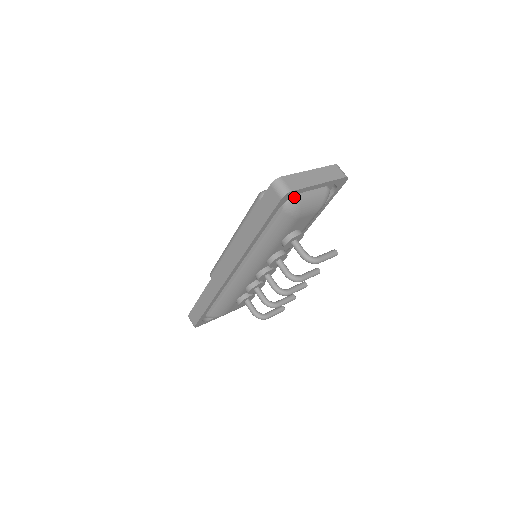
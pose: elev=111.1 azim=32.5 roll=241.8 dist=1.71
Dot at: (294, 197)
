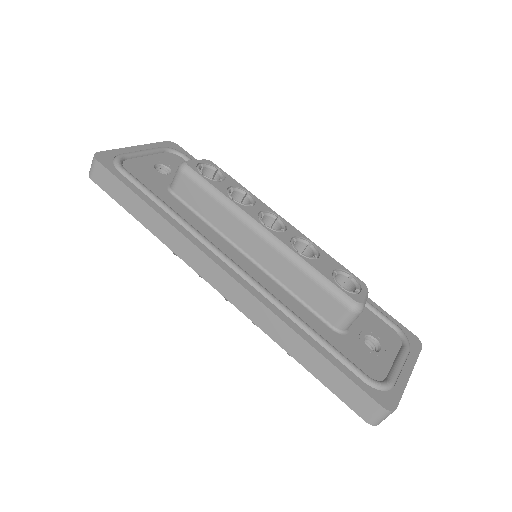
Dot at: occluded
